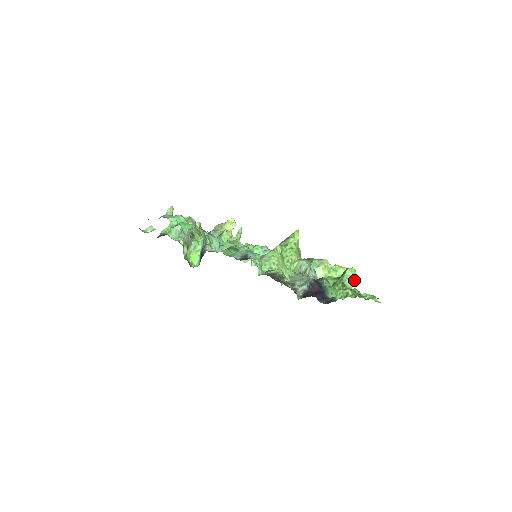
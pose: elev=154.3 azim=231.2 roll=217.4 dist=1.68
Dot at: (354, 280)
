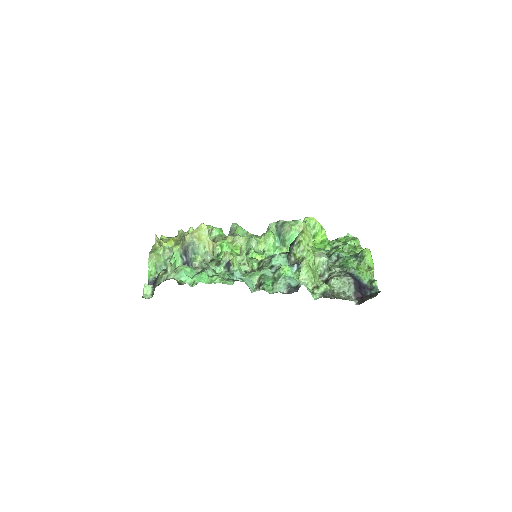
Dot at: occluded
